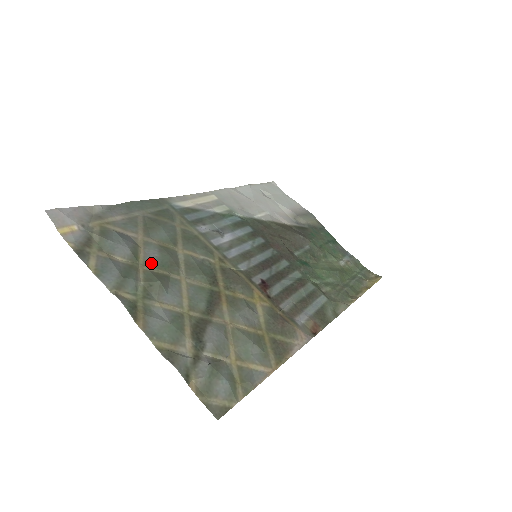
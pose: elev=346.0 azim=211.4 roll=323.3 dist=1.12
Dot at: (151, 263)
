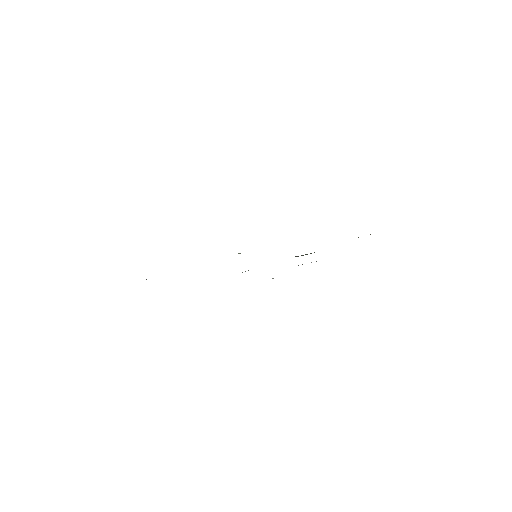
Dot at: occluded
